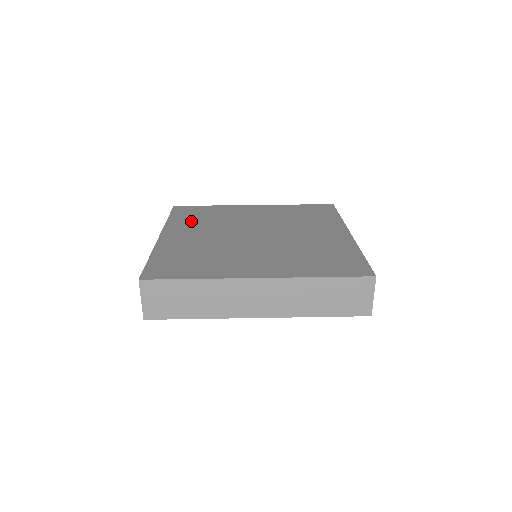
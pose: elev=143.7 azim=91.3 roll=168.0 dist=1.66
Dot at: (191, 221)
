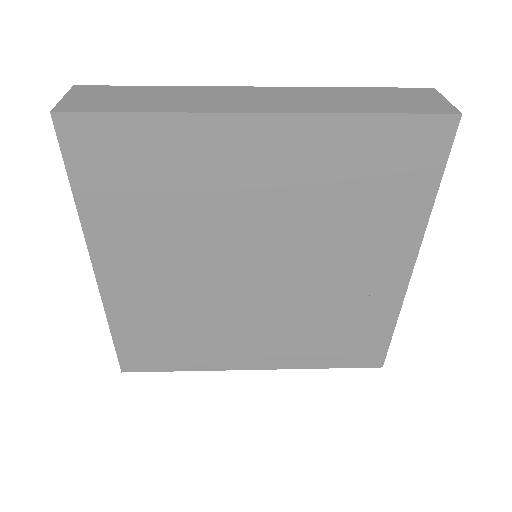
Dot at: occluded
